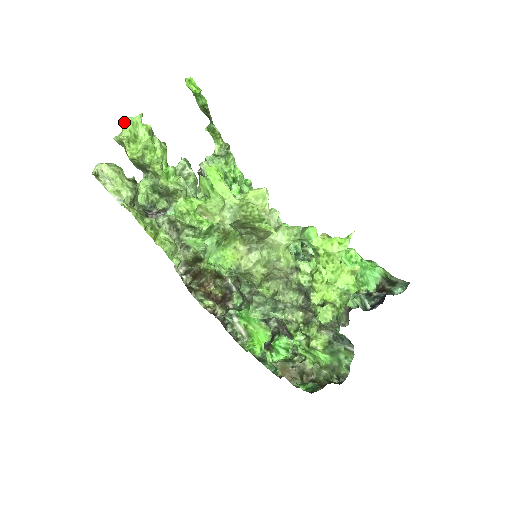
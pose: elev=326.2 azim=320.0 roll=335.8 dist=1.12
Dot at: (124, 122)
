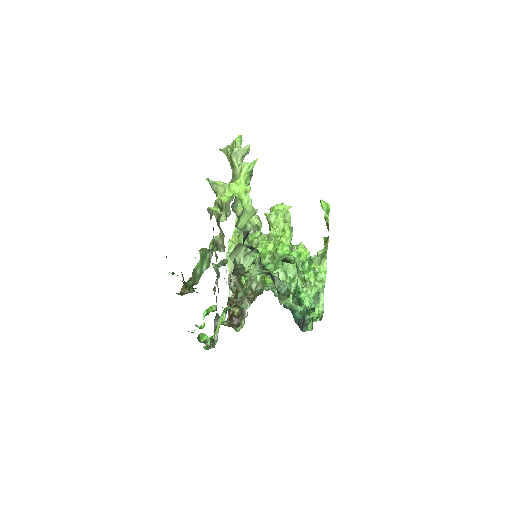
Dot at: (280, 204)
